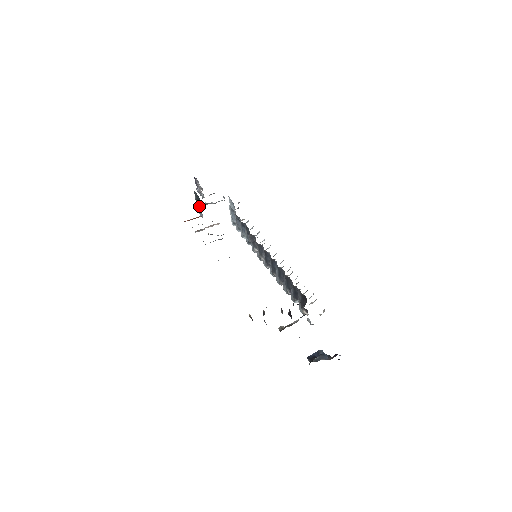
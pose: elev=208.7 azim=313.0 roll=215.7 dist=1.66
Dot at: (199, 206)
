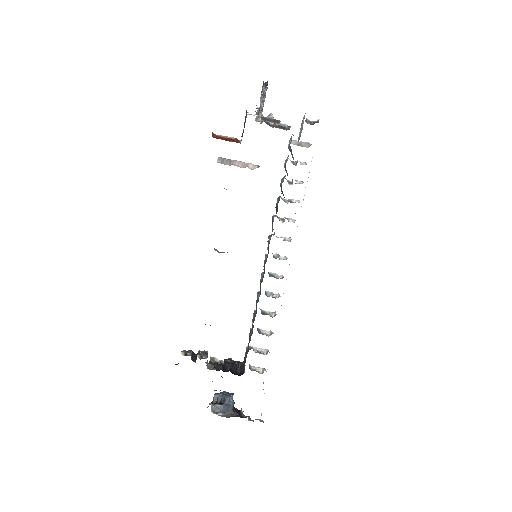
Dot at: (243, 129)
